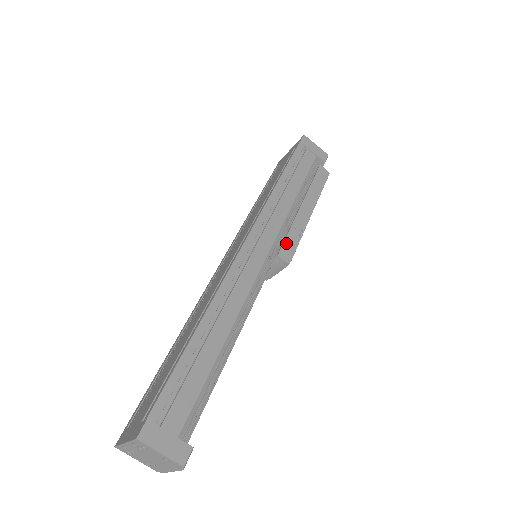
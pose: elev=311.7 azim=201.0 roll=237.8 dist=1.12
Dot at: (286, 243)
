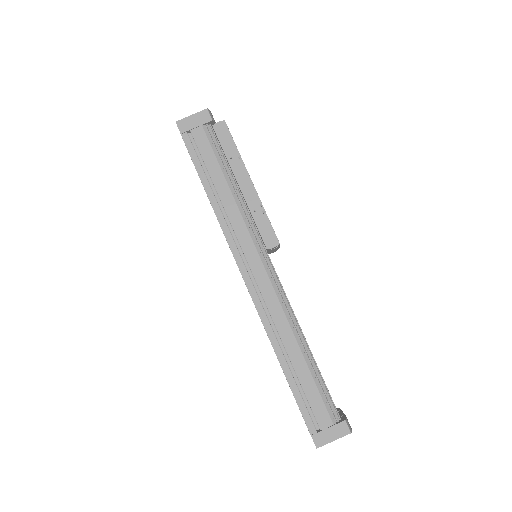
Dot at: (262, 233)
